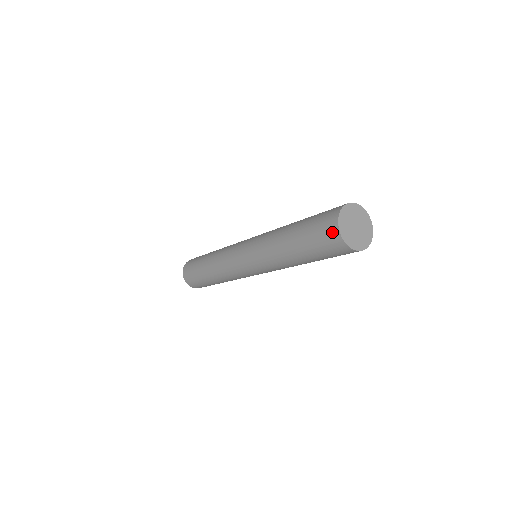
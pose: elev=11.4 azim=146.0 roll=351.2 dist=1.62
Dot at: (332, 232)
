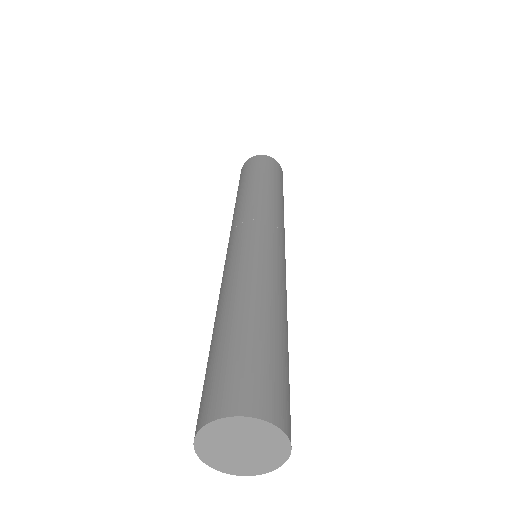
Dot at: (196, 425)
